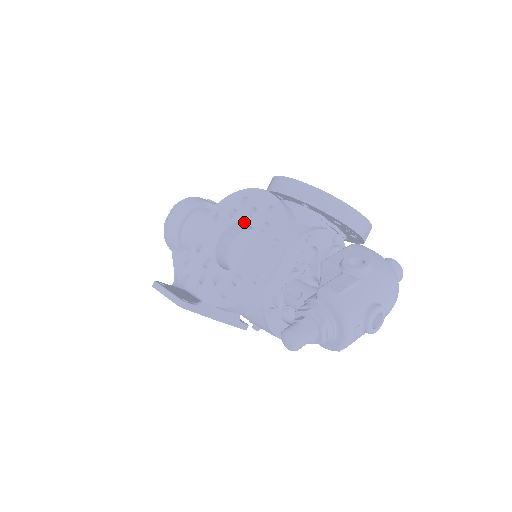
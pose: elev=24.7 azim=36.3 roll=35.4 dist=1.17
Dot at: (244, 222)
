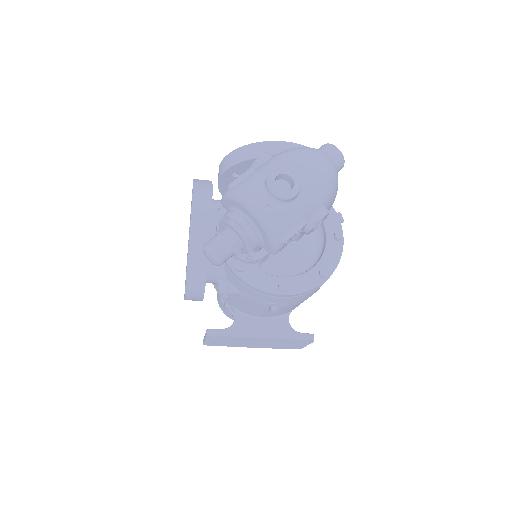
Dot at: occluded
